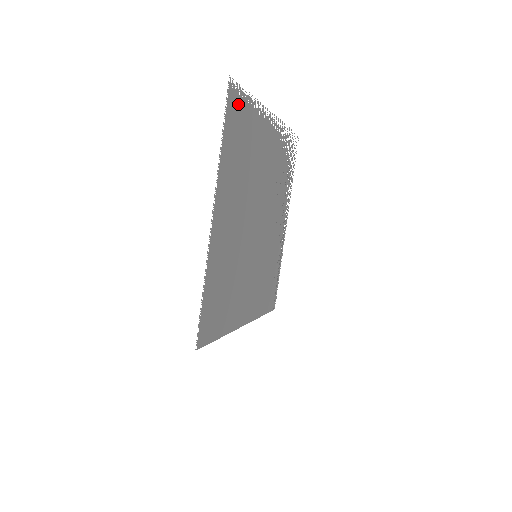
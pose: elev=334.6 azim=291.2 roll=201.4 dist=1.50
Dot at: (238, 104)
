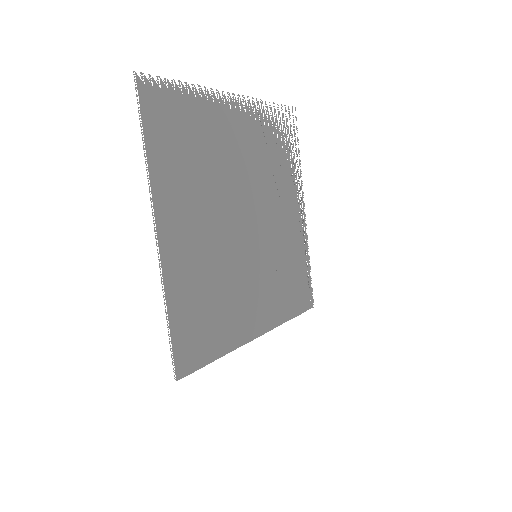
Dot at: (162, 97)
